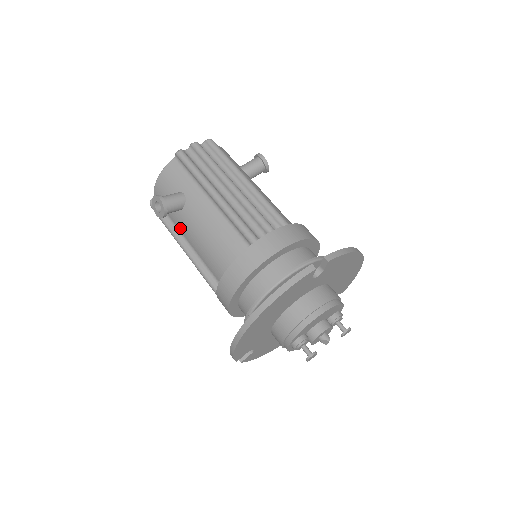
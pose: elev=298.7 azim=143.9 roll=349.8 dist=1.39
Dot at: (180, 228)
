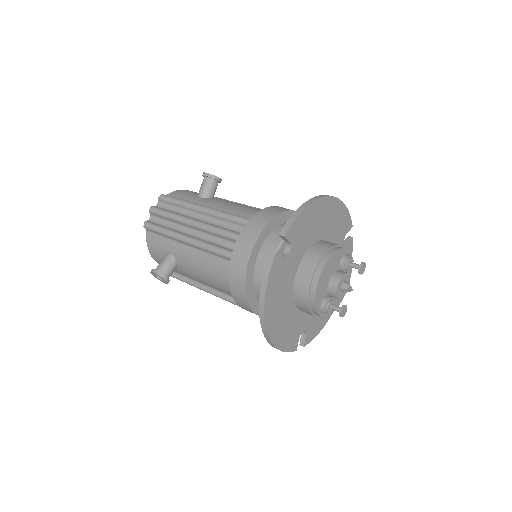
Dot at: (190, 277)
